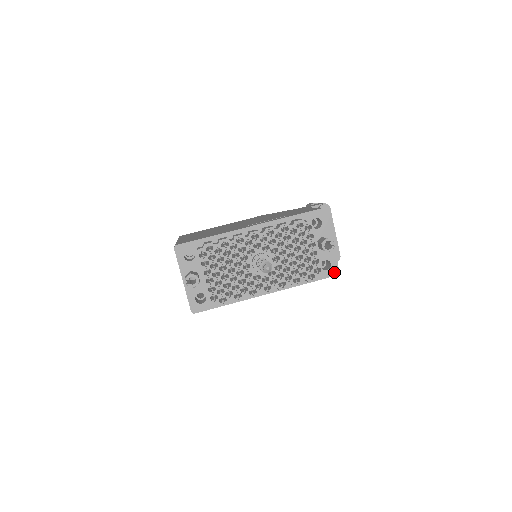
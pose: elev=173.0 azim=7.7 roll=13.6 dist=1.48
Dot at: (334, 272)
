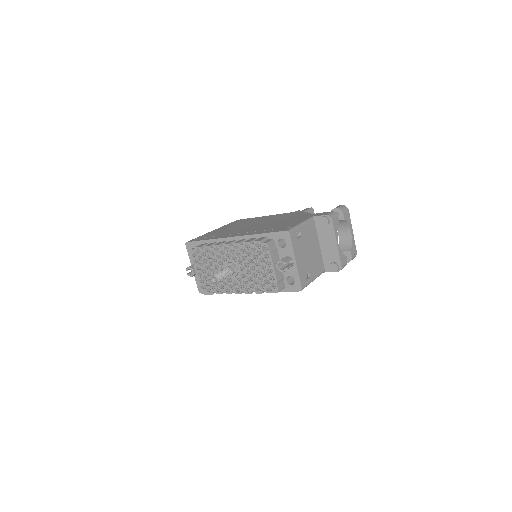
Dot at: (297, 288)
